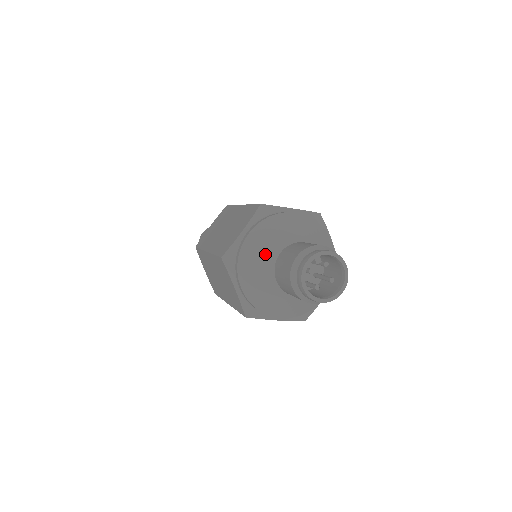
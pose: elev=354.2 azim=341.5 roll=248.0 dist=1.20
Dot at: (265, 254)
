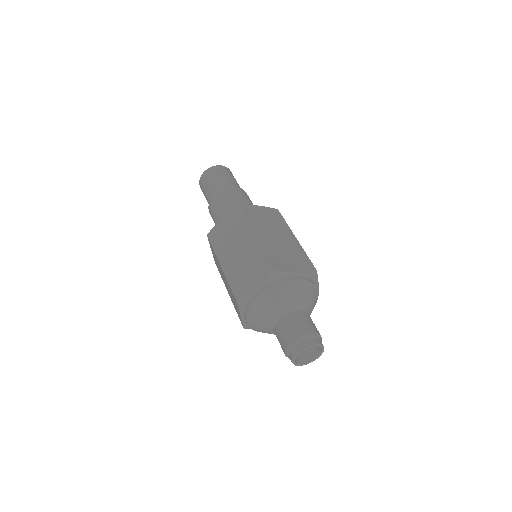
Dot at: (270, 314)
